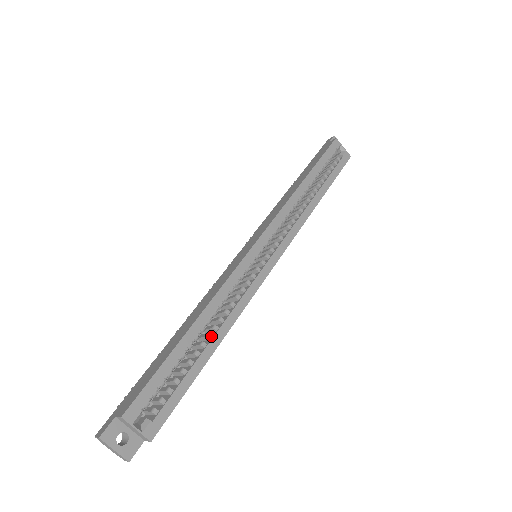
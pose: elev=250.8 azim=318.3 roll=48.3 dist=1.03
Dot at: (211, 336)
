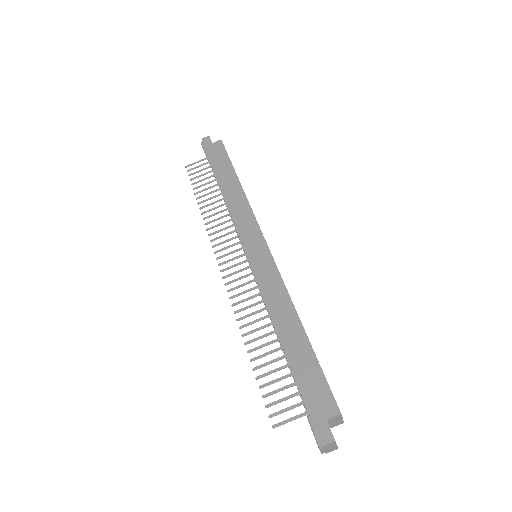
Dot at: occluded
